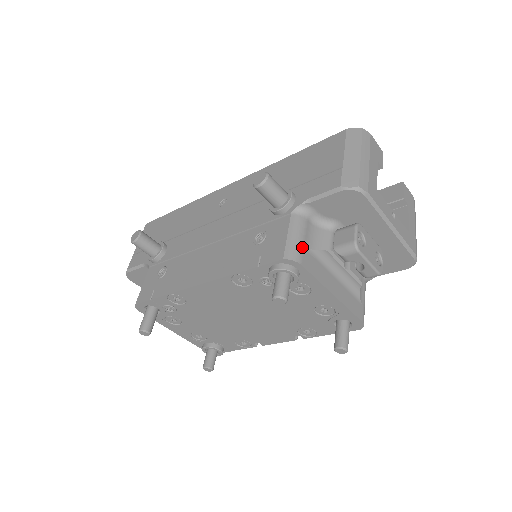
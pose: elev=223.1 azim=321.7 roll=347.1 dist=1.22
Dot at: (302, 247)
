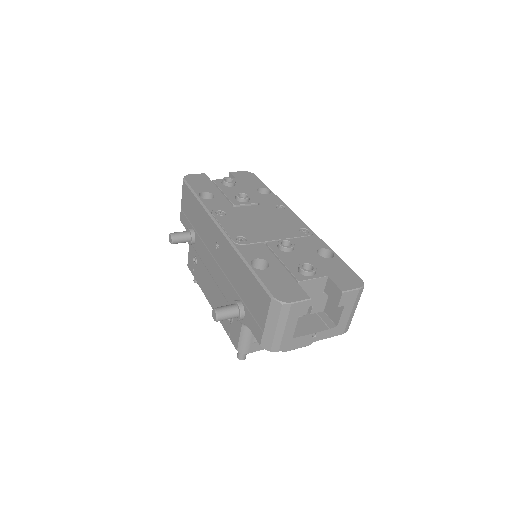
Dot at: (249, 345)
